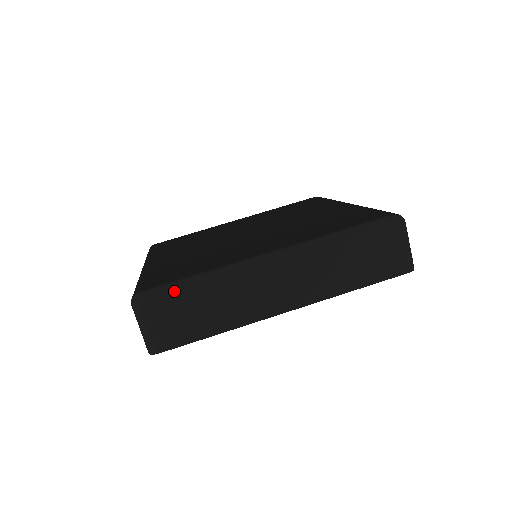
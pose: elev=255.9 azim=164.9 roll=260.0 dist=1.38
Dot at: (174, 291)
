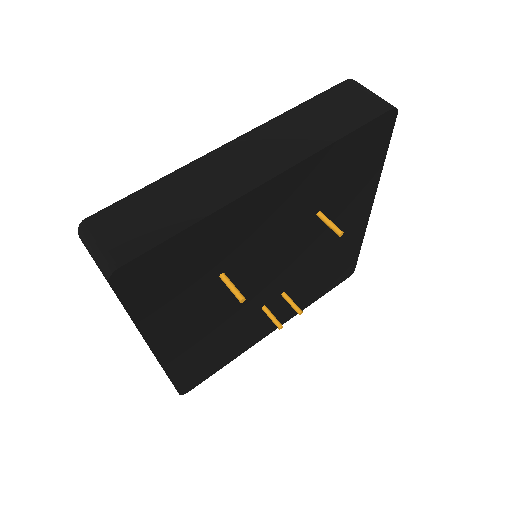
Dot at: (125, 199)
